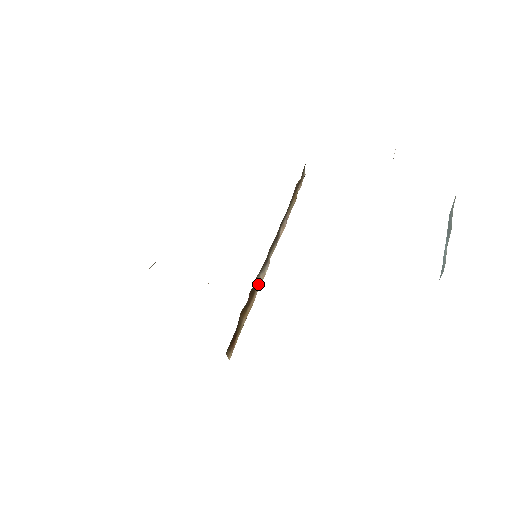
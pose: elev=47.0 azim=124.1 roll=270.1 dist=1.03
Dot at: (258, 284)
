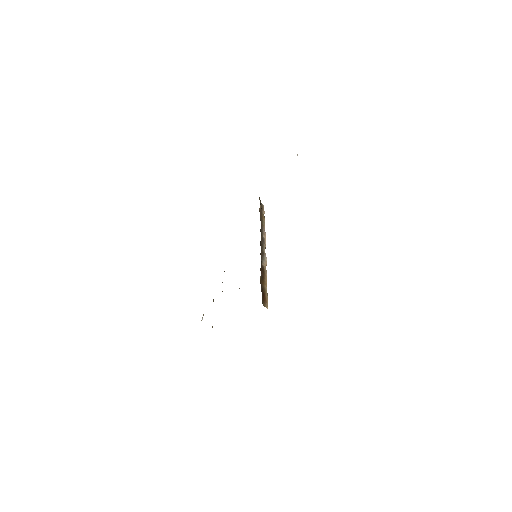
Dot at: (264, 267)
